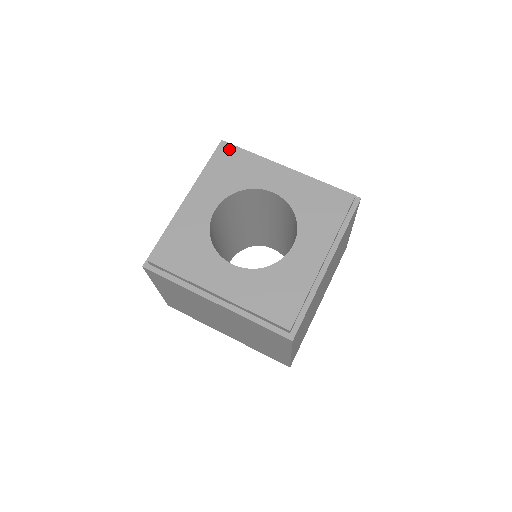
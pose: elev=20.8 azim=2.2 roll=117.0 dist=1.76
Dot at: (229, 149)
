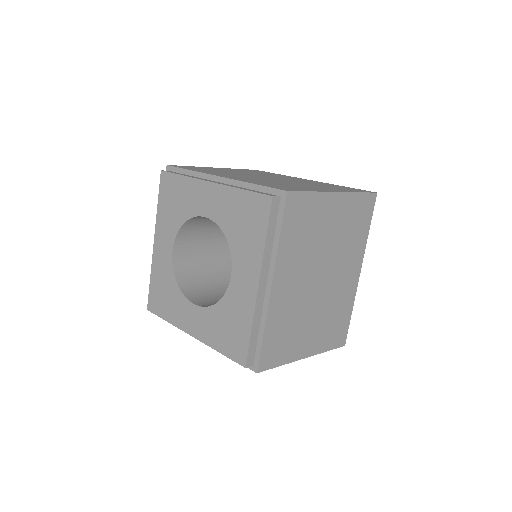
Dot at: (167, 179)
